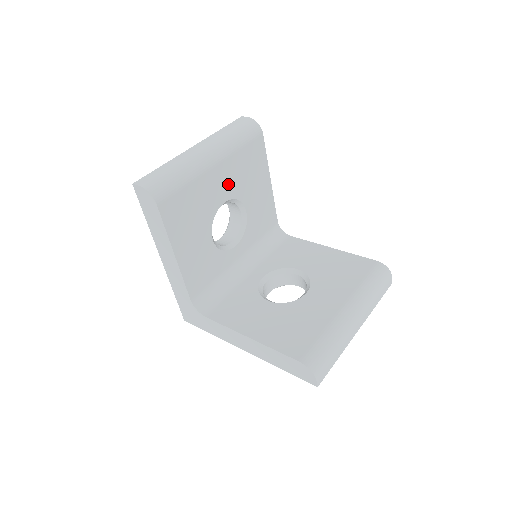
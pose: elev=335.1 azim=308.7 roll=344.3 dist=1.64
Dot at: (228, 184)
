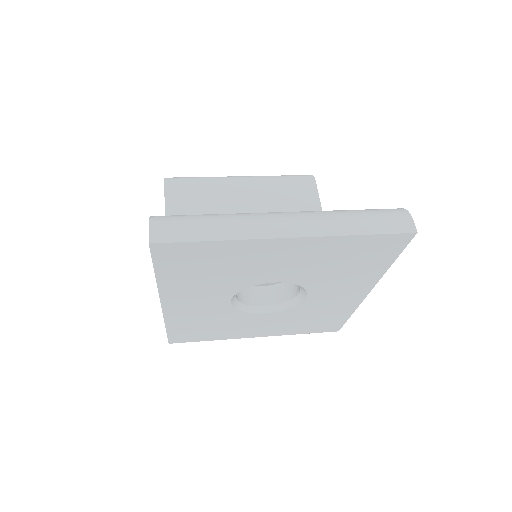
Dot at: (256, 203)
